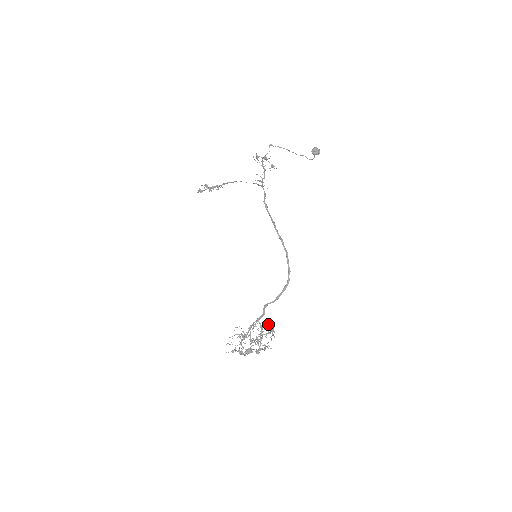
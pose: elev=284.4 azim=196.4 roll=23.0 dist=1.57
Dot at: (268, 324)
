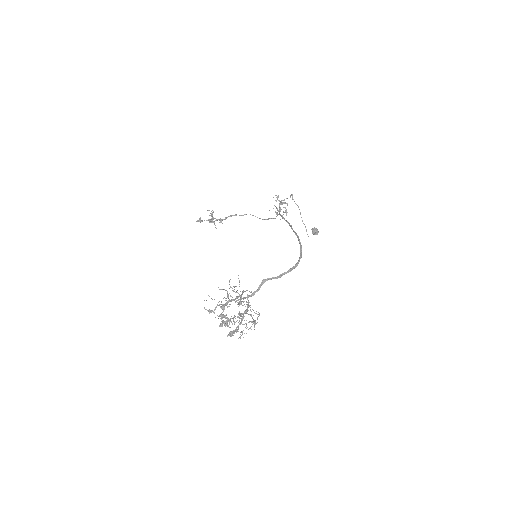
Dot at: (253, 310)
